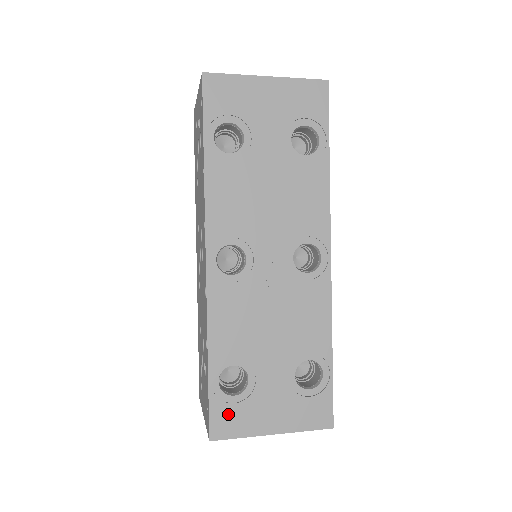
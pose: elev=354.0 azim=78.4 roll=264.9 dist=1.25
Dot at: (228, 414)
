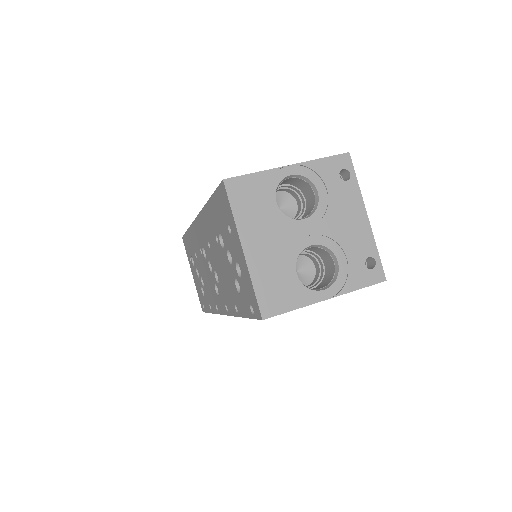
Dot at: occluded
